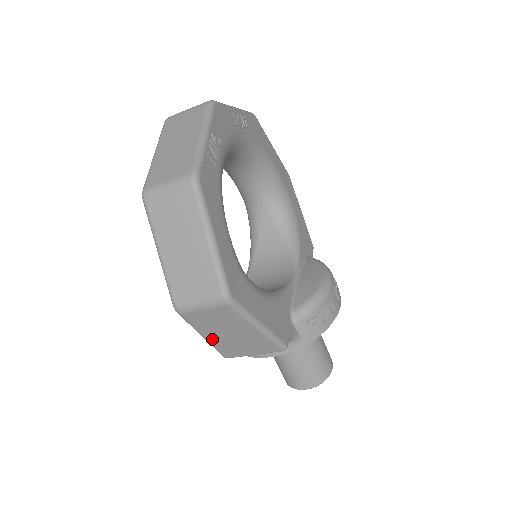
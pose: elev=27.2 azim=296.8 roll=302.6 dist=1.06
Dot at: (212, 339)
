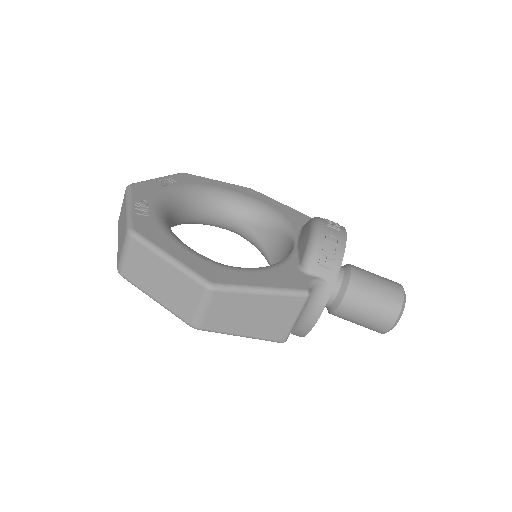
Dot at: (249, 332)
